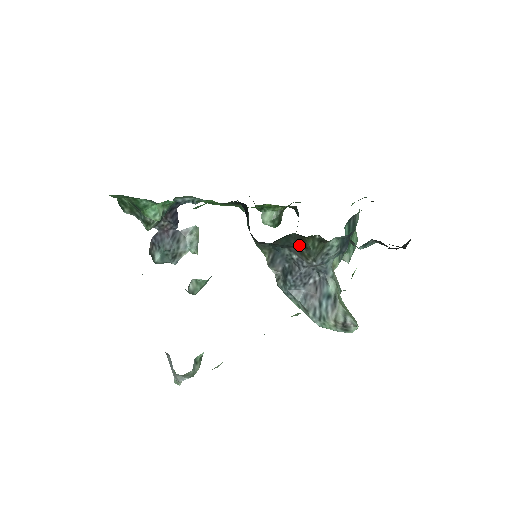
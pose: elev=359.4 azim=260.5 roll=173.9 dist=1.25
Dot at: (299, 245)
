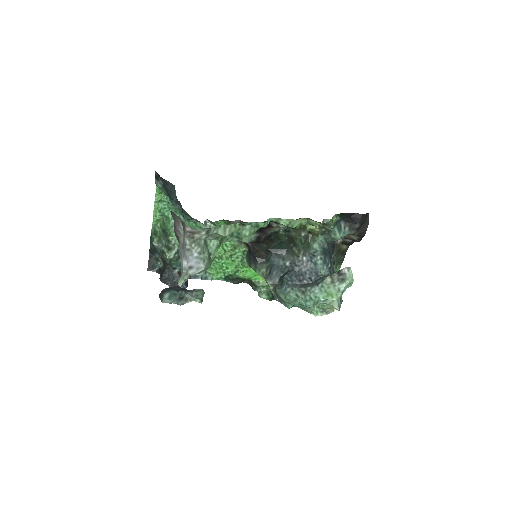
Dot at: (290, 246)
